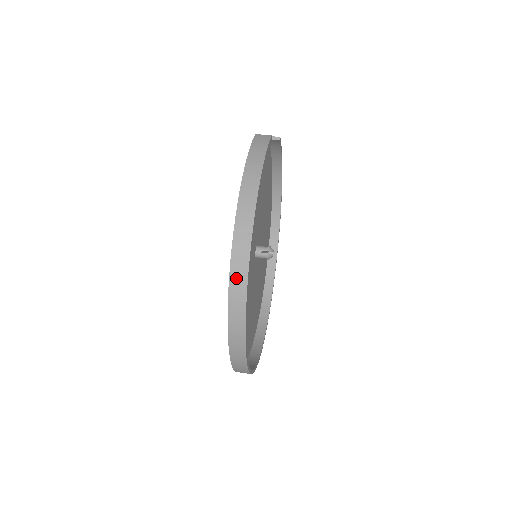
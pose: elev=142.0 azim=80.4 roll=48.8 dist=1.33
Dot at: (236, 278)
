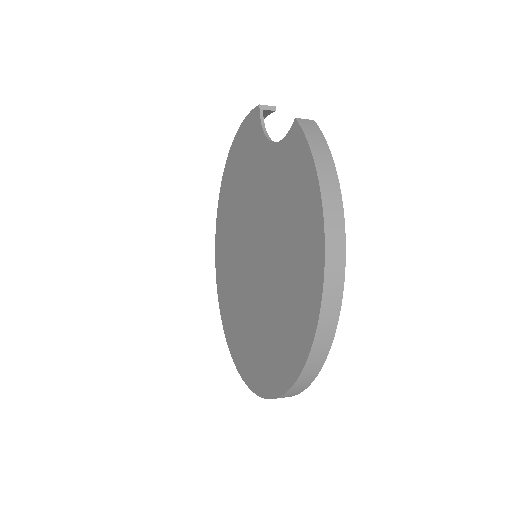
Dot at: (326, 318)
